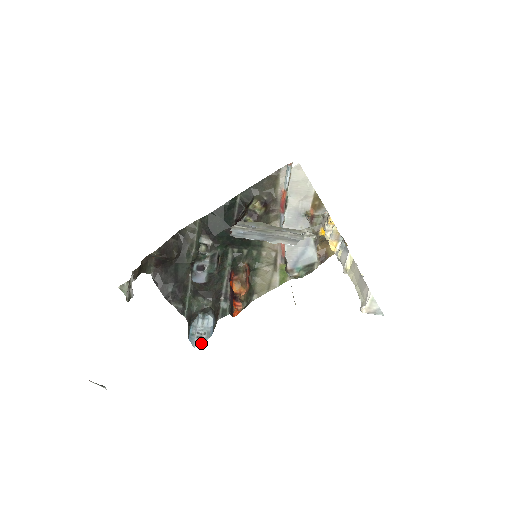
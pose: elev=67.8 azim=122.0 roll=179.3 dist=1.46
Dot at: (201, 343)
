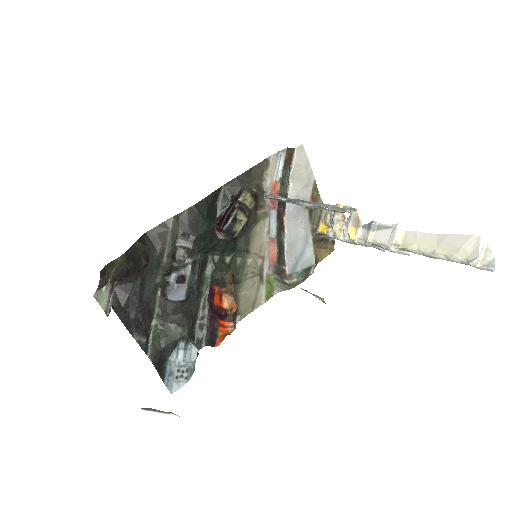
Dot at: (182, 385)
